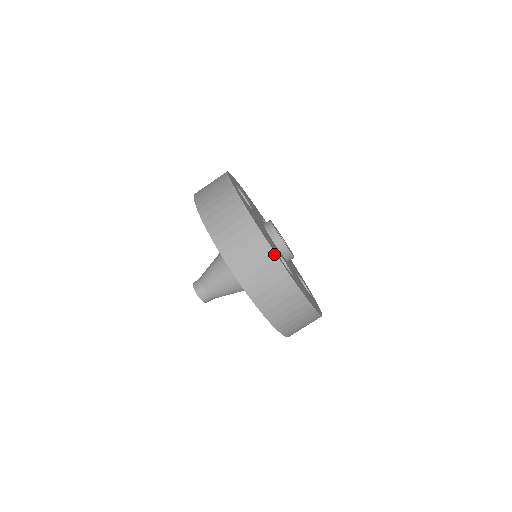
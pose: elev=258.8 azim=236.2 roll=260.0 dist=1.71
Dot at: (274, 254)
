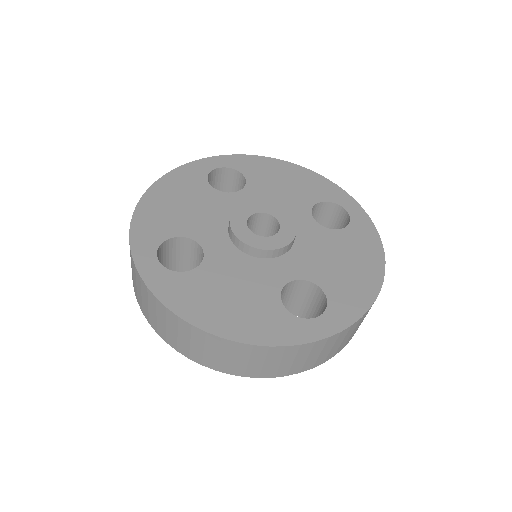
Dot at: (293, 347)
